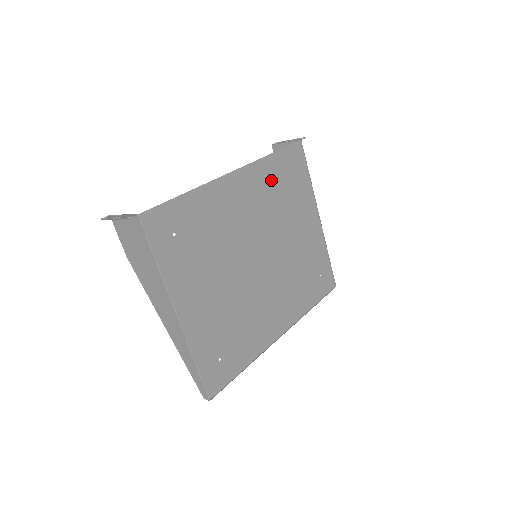
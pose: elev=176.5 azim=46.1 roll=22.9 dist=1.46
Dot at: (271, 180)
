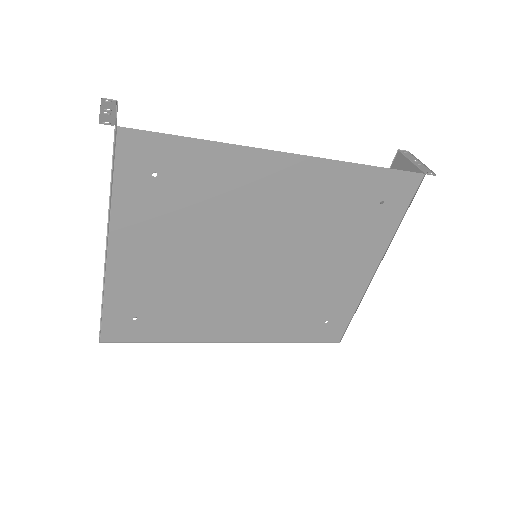
Dot at: (340, 193)
